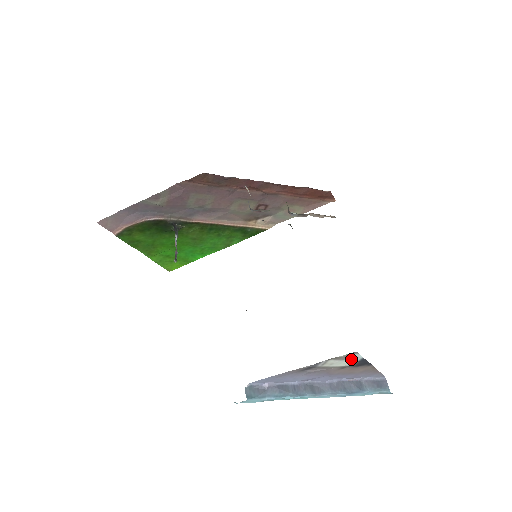
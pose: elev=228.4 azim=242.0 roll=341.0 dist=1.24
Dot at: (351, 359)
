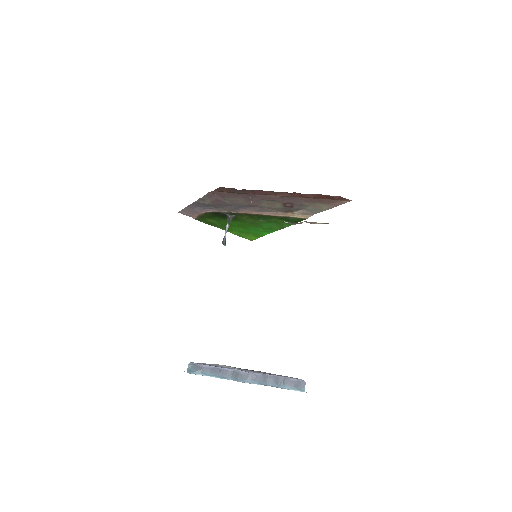
Dot at: (235, 367)
